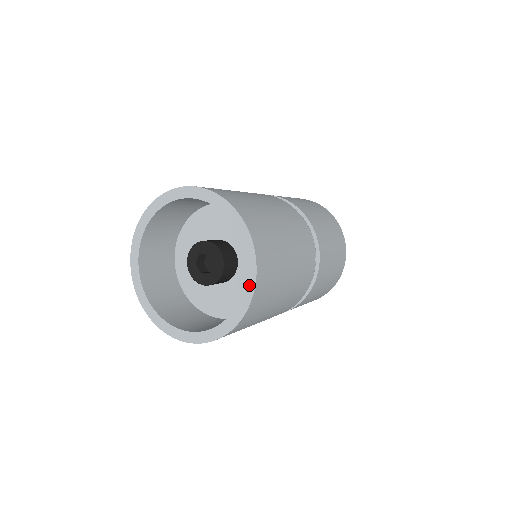
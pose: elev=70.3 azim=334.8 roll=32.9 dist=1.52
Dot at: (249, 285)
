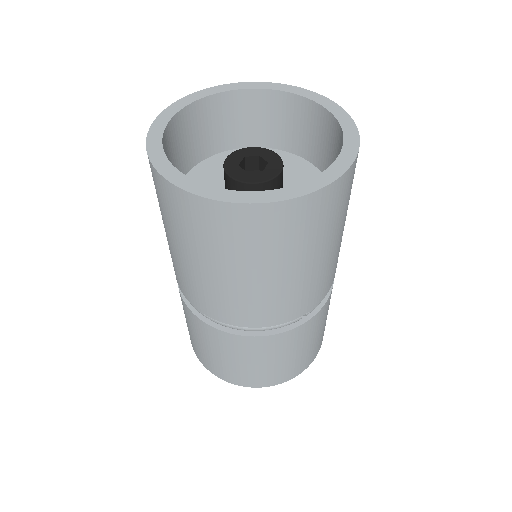
Dot at: (300, 189)
